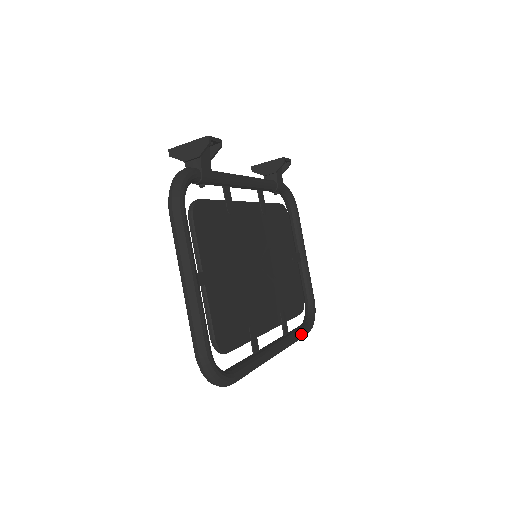
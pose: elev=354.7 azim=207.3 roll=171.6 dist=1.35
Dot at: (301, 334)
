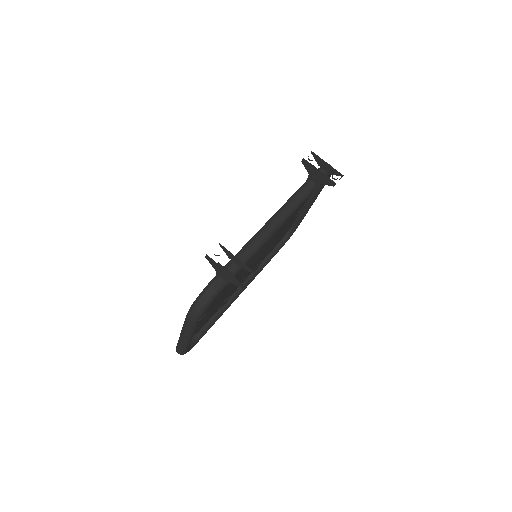
Dot at: occluded
